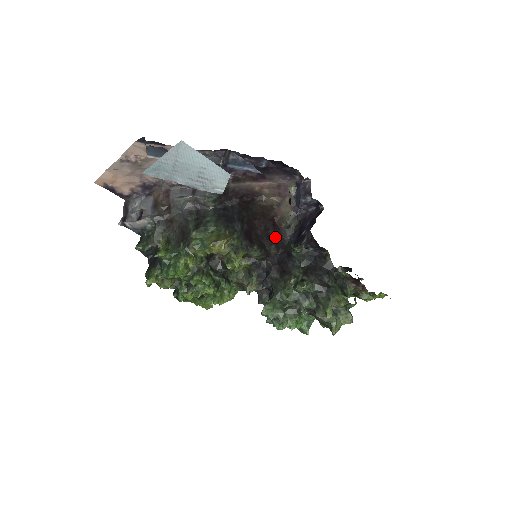
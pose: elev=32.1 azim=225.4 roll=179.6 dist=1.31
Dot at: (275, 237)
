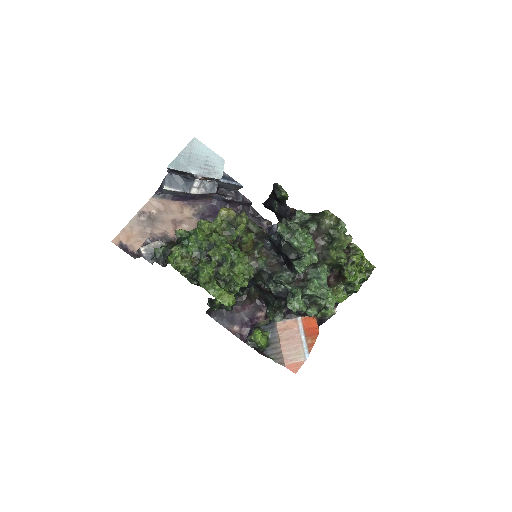
Dot at: occluded
